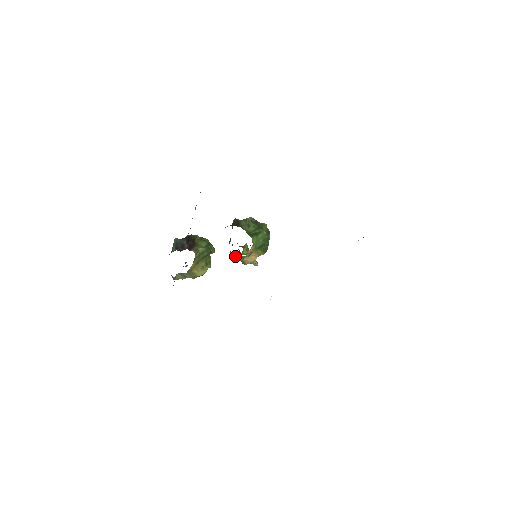
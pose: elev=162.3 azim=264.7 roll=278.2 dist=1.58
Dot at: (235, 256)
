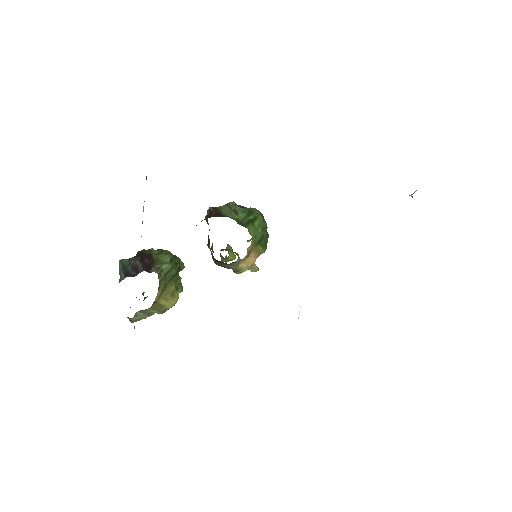
Dot at: (223, 264)
